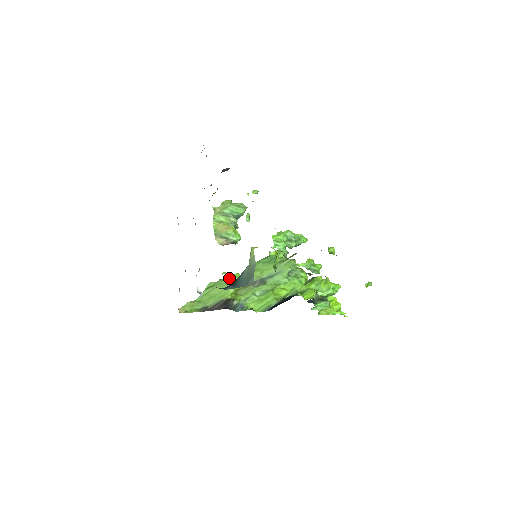
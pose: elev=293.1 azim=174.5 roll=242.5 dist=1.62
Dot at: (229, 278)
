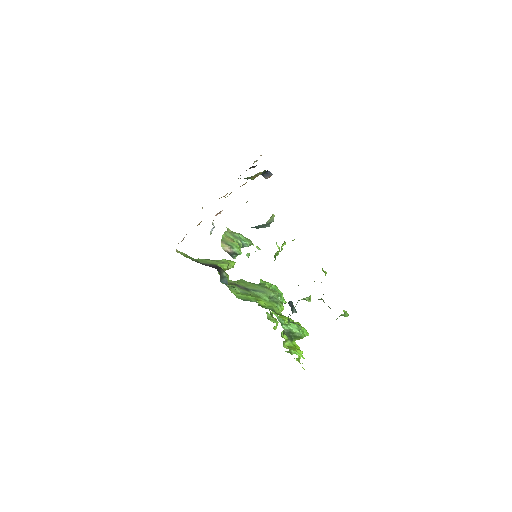
Dot at: (225, 260)
